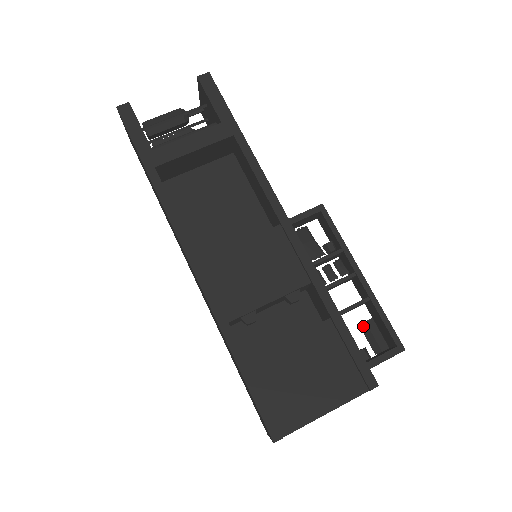
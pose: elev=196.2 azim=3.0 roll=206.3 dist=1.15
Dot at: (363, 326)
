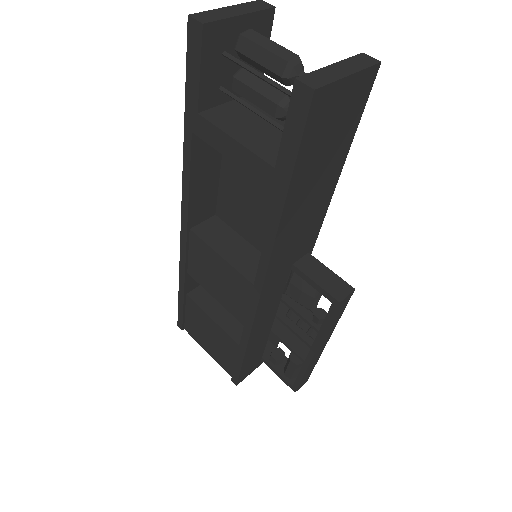
Dot at: (290, 357)
